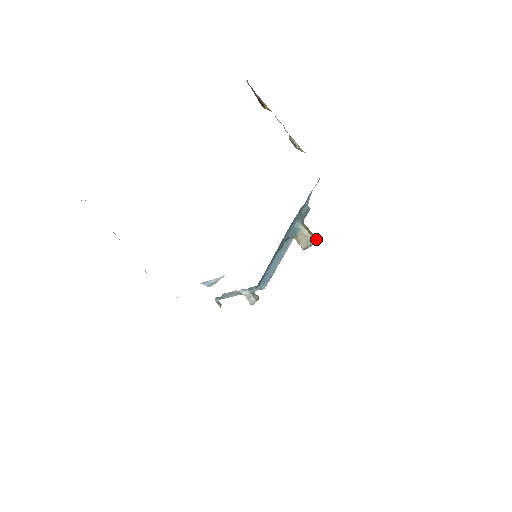
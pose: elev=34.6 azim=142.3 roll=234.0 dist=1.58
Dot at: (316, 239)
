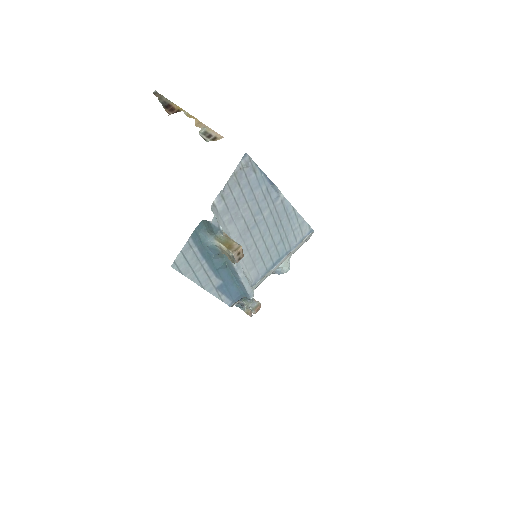
Dot at: (232, 252)
